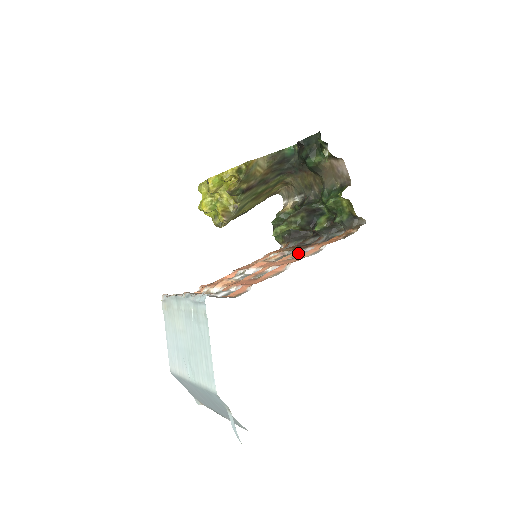
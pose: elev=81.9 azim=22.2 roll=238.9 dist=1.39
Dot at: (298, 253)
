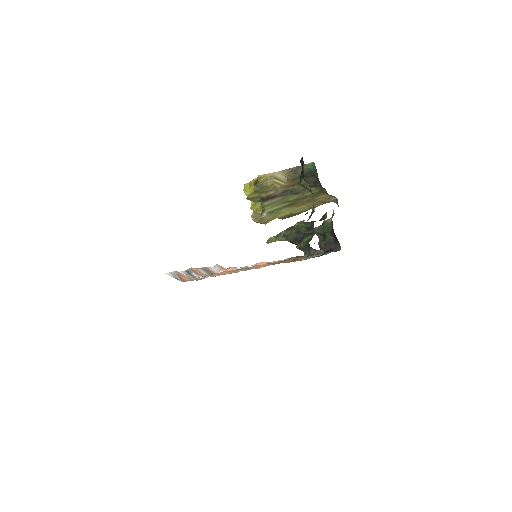
Dot at: (274, 264)
